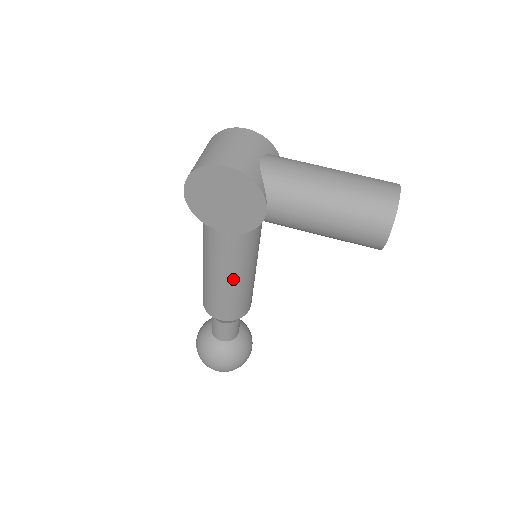
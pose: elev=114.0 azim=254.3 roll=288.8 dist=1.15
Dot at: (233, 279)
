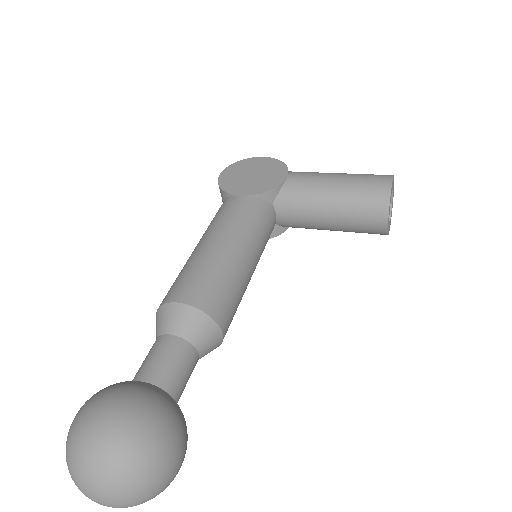
Dot at: (229, 242)
